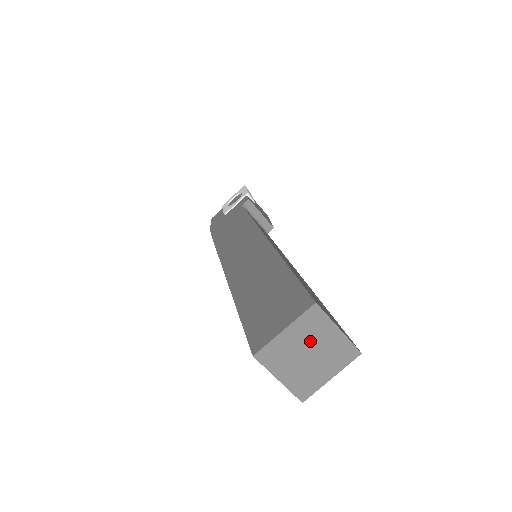
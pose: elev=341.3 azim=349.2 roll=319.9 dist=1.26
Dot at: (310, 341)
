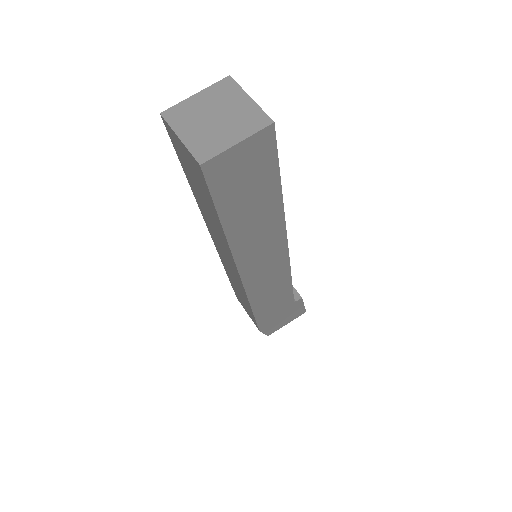
Dot at: (219, 106)
